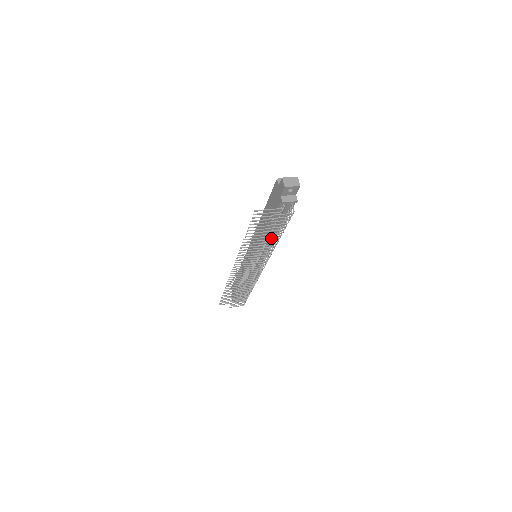
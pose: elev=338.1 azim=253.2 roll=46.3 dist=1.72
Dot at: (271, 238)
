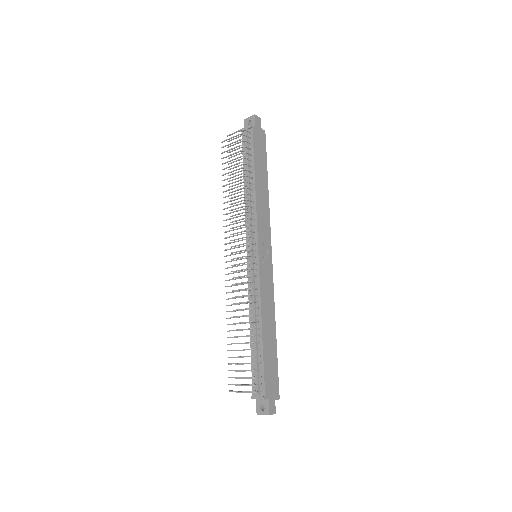
Dot at: occluded
